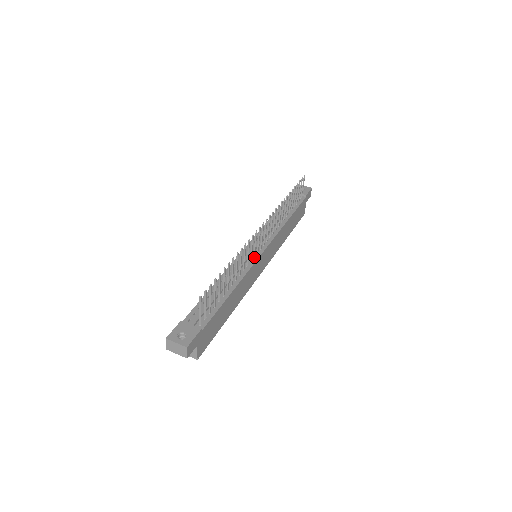
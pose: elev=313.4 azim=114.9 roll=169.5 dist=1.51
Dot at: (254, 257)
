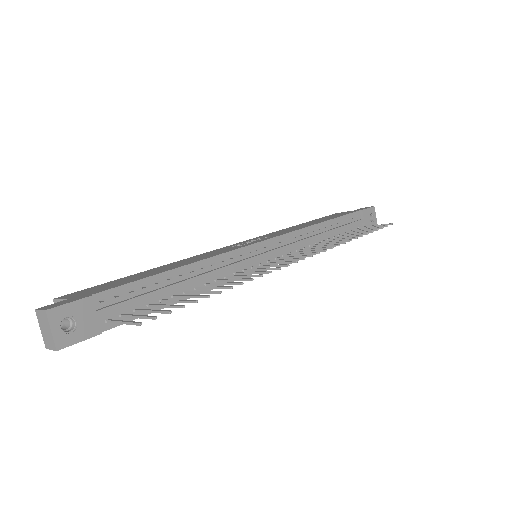
Dot at: (253, 268)
